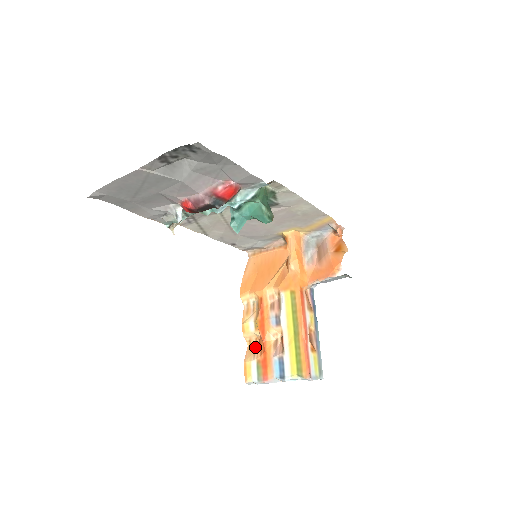
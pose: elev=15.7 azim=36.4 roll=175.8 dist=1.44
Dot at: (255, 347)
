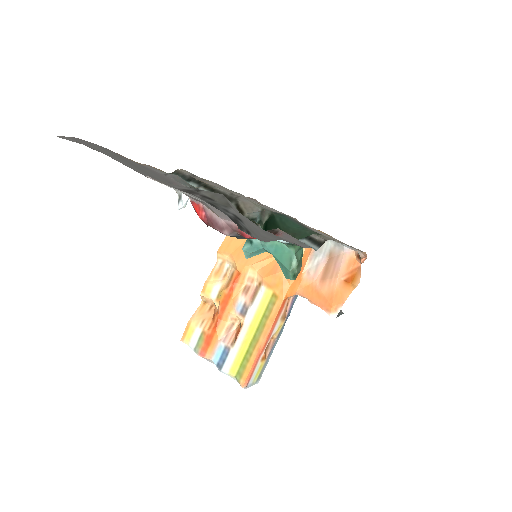
Dot at: (207, 313)
